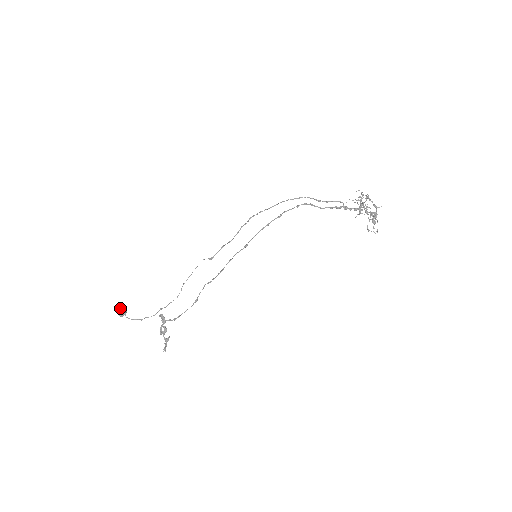
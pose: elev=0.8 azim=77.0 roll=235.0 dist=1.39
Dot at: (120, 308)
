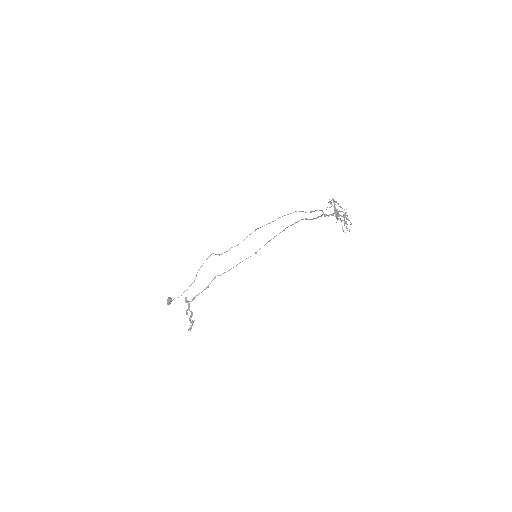
Dot at: occluded
